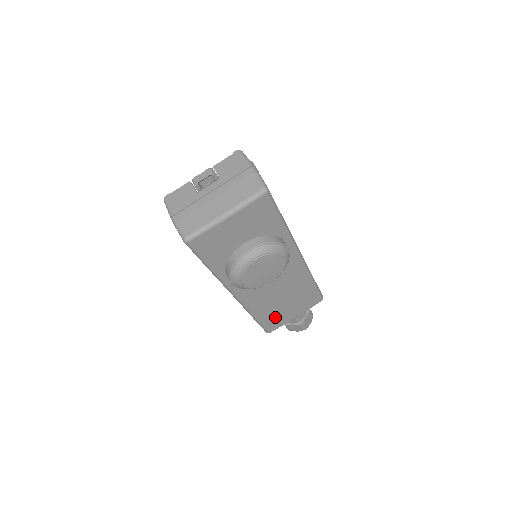
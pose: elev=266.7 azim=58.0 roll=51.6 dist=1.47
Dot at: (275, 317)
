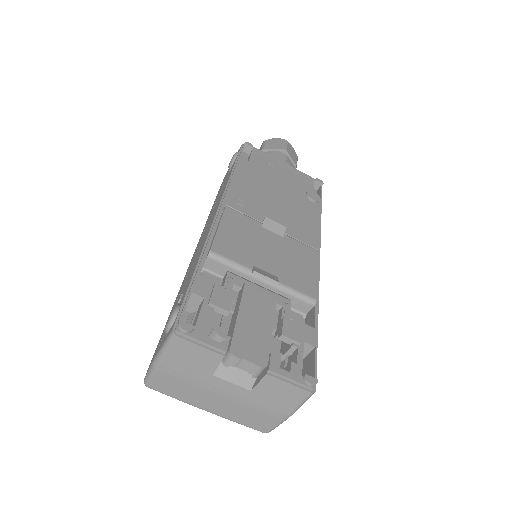
Dot at: occluded
